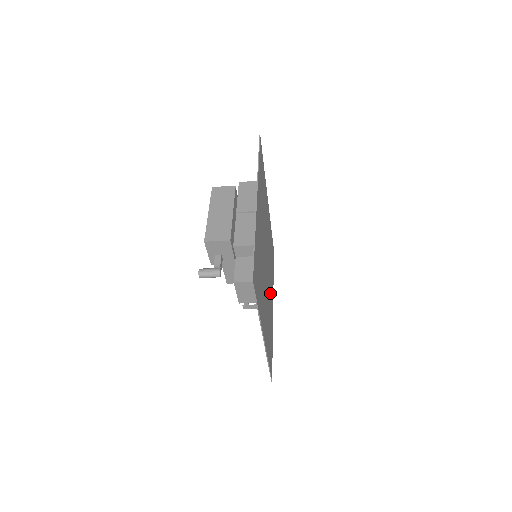
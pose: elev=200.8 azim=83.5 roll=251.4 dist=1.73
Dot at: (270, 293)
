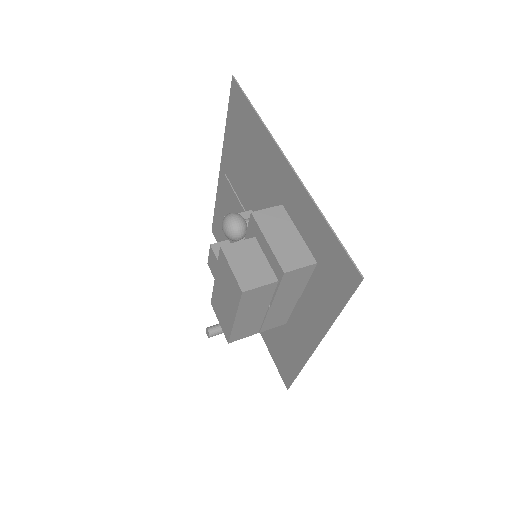
Dot at: occluded
